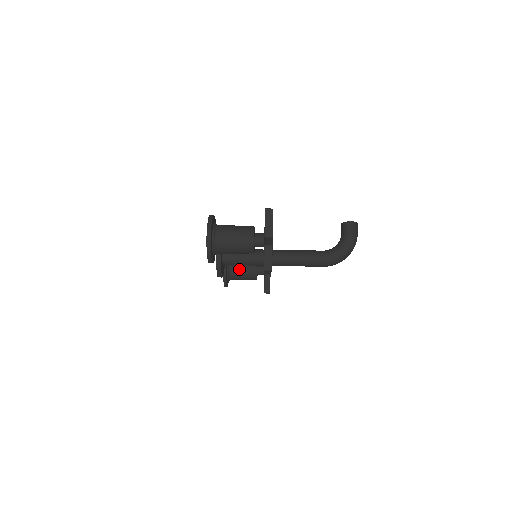
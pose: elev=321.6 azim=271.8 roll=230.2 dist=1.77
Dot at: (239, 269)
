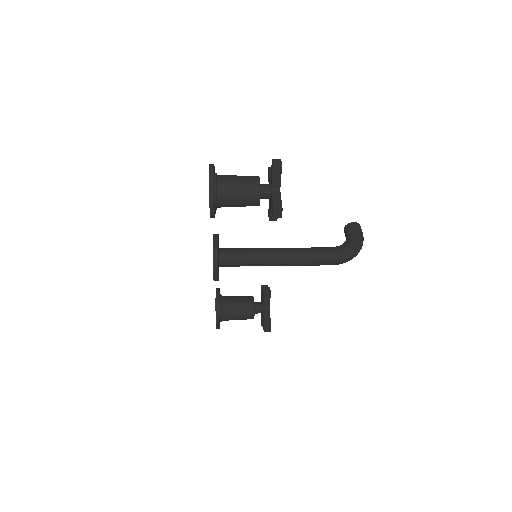
Dot at: (233, 302)
